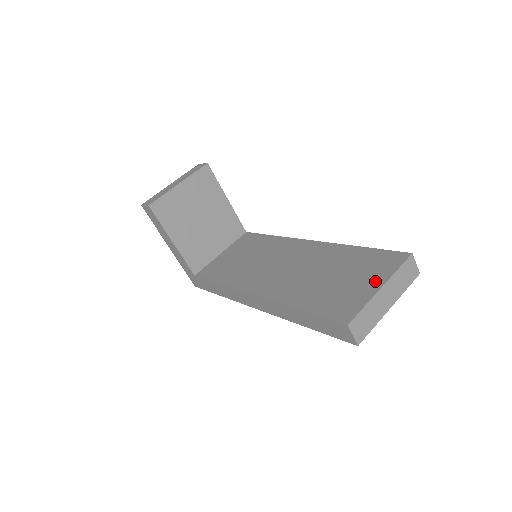
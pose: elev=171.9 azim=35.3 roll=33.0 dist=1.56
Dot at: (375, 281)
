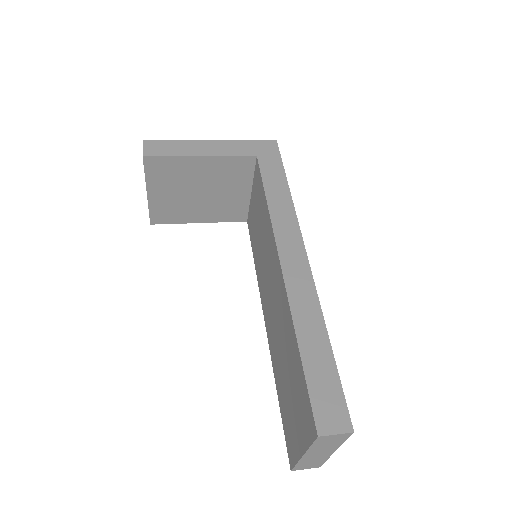
Dot at: (300, 439)
